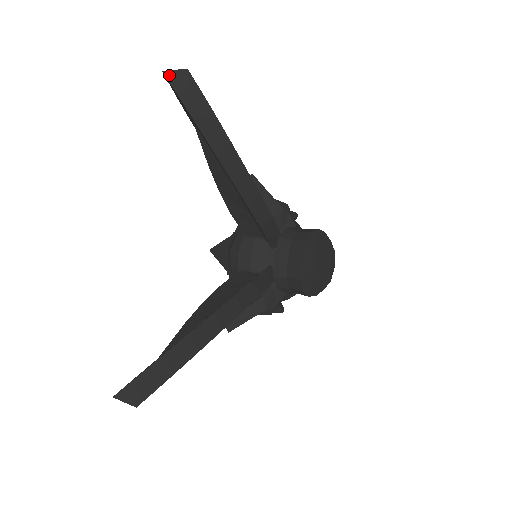
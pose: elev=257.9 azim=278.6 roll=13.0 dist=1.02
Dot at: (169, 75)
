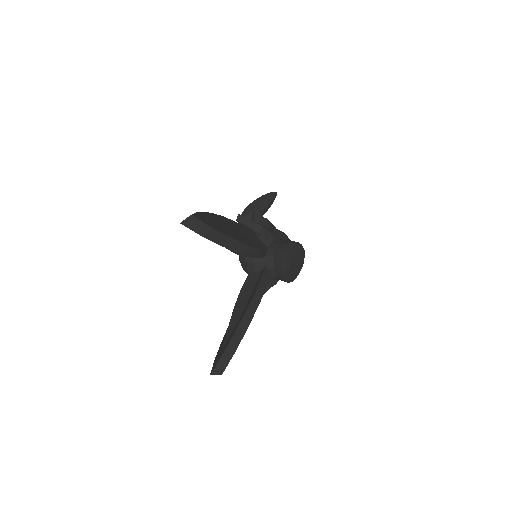
Dot at: (184, 223)
